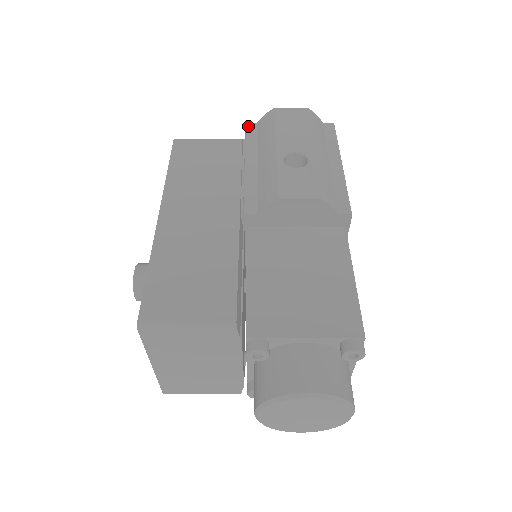
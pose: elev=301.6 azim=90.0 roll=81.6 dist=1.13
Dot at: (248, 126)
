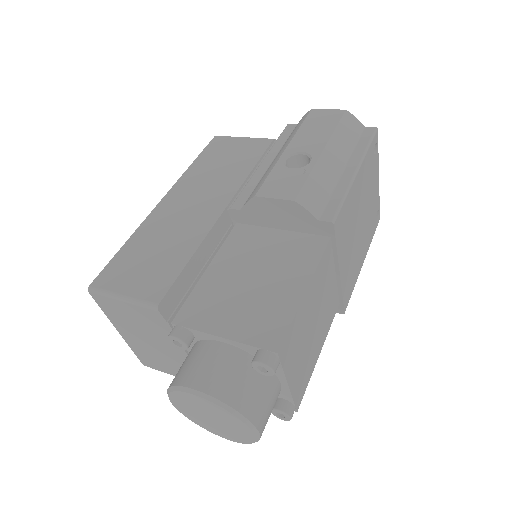
Dot at: (287, 127)
